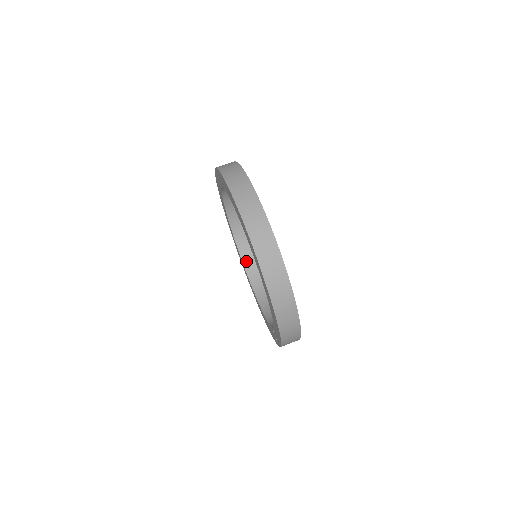
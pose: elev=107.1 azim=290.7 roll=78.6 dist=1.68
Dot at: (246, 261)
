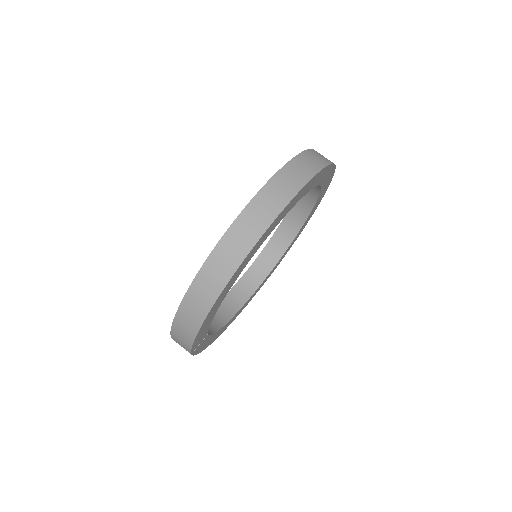
Dot at: (249, 275)
